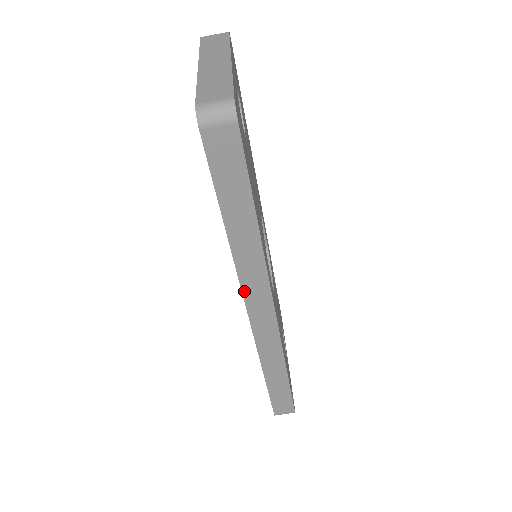
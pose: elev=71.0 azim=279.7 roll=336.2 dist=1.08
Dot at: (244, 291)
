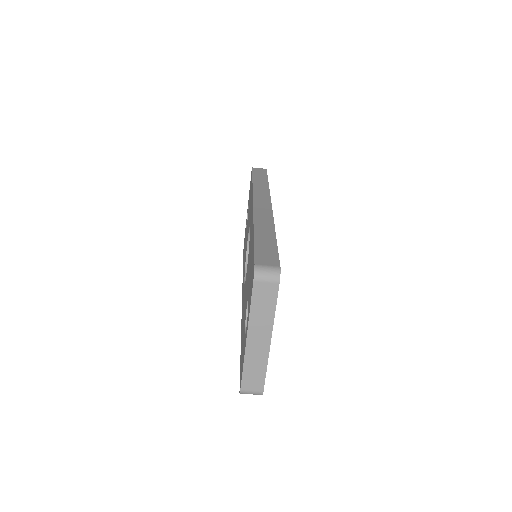
Dot at: occluded
